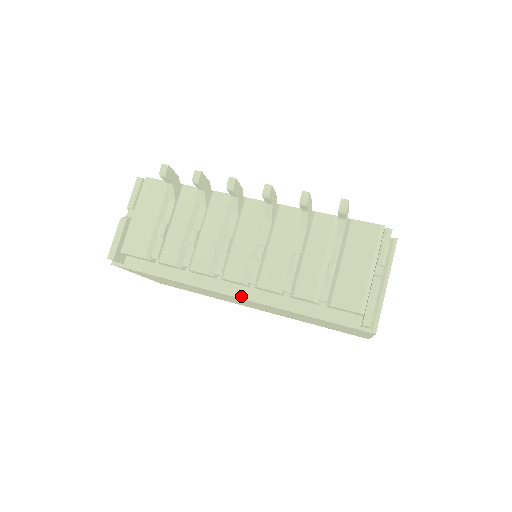
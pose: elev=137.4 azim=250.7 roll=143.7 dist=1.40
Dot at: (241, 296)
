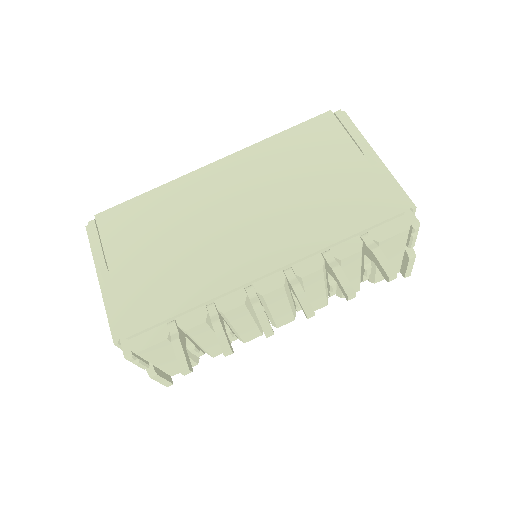
Dot at: occluded
